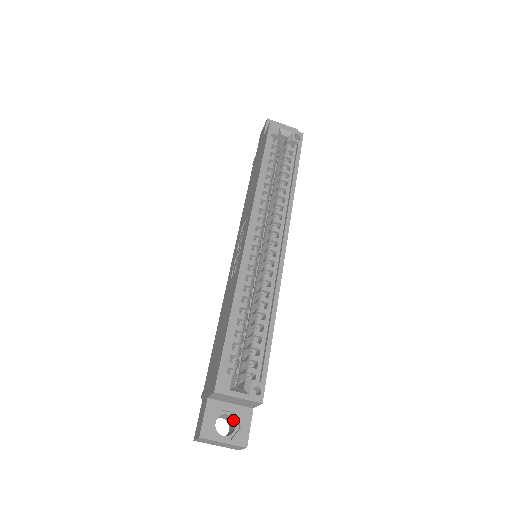
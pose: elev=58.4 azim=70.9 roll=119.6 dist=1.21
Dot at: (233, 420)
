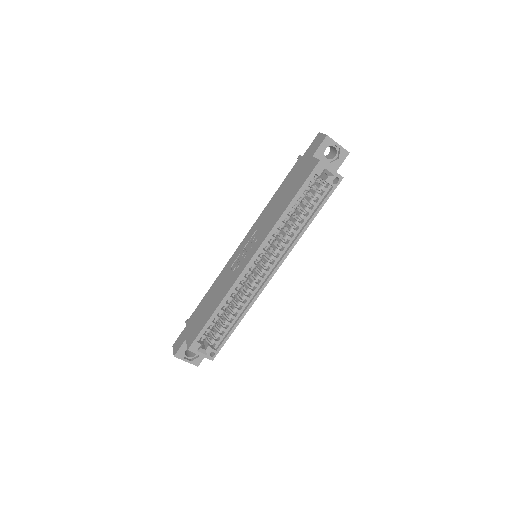
Dot at: occluded
